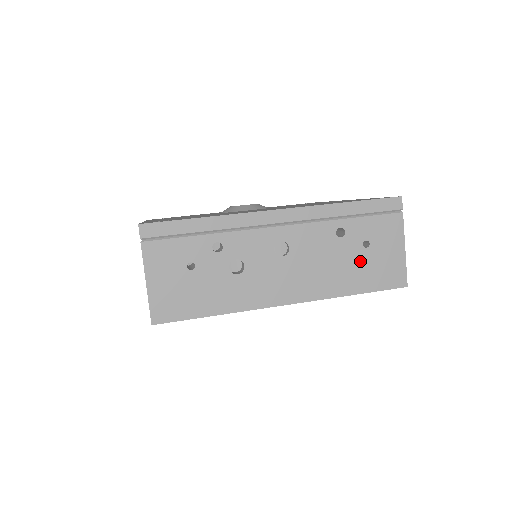
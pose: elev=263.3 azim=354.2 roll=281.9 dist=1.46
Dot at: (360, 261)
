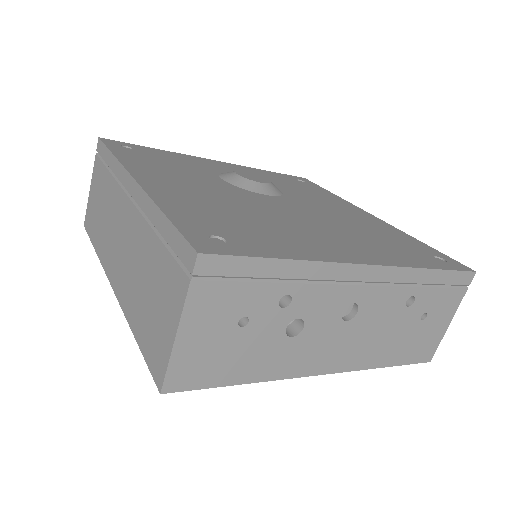
Dot at: (410, 333)
